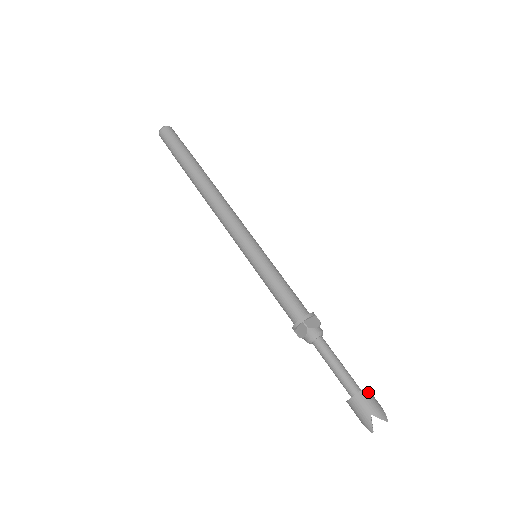
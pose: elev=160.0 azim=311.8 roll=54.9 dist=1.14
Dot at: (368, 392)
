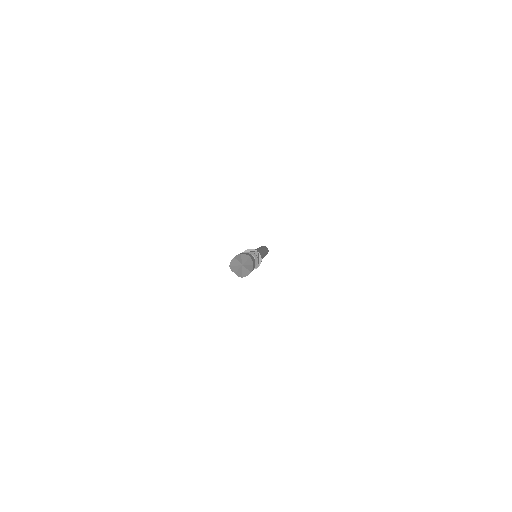
Dot at: (246, 253)
